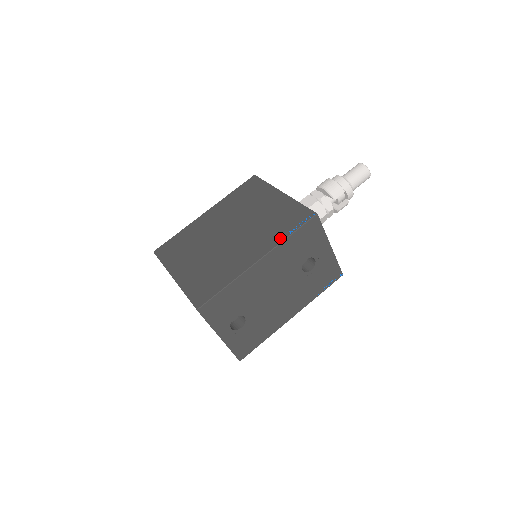
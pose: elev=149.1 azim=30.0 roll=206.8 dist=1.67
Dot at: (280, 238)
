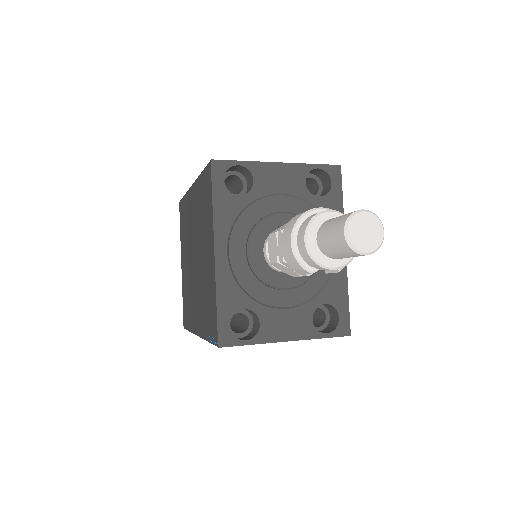
Dot at: (204, 333)
